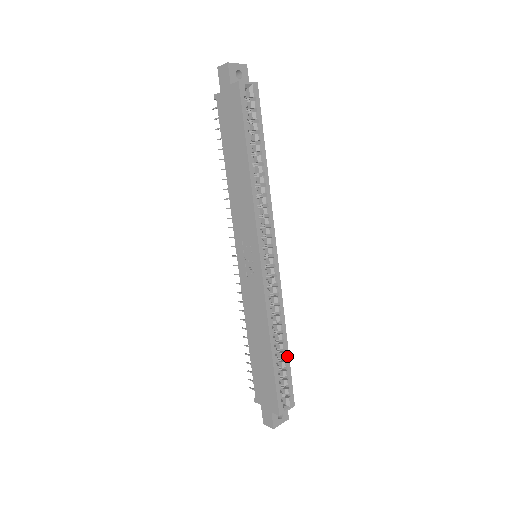
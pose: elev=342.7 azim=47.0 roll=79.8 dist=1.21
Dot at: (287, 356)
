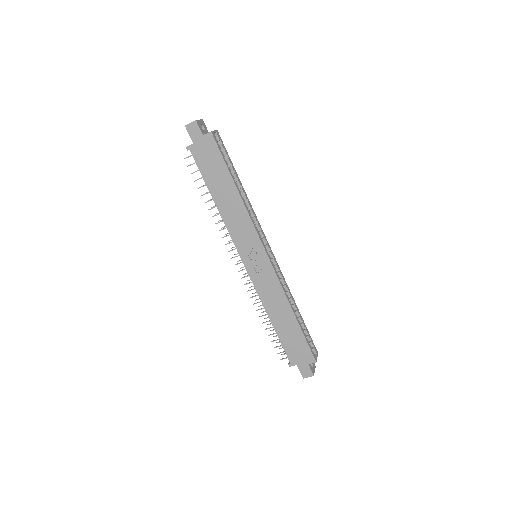
Dot at: (302, 319)
